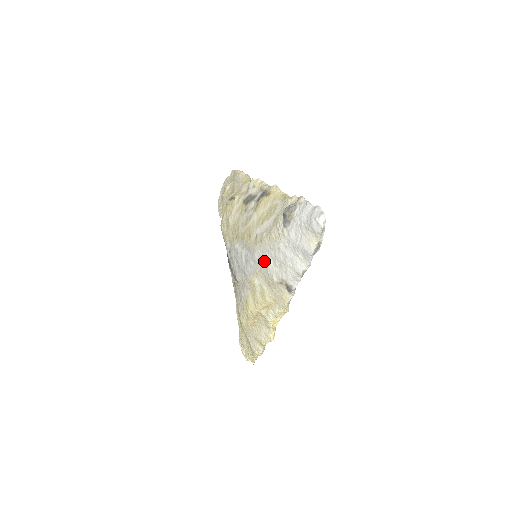
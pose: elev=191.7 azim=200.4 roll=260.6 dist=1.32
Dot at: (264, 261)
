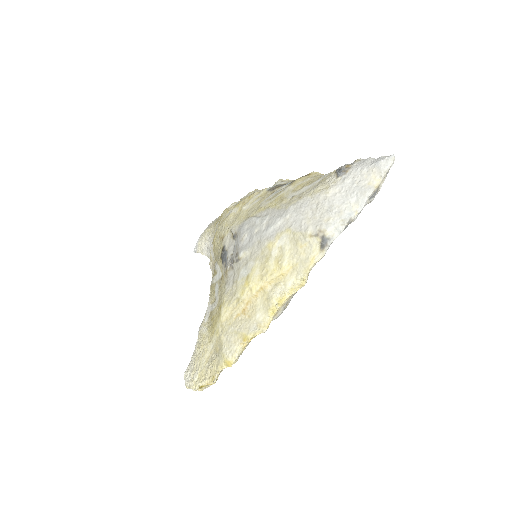
Dot at: (300, 214)
